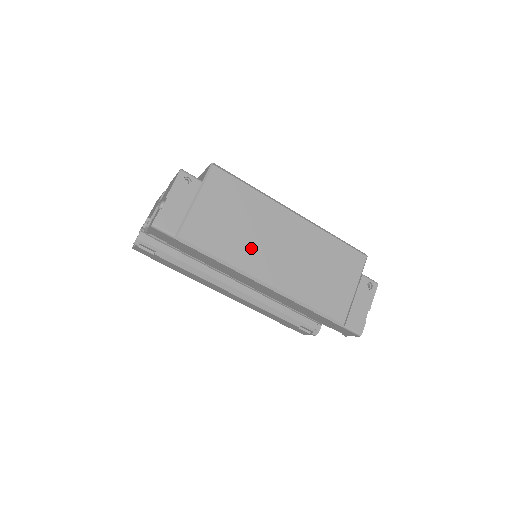
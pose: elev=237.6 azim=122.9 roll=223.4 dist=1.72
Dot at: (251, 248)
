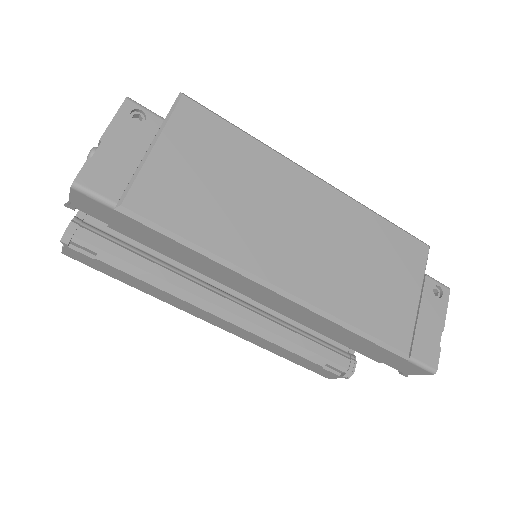
Dot at: (251, 229)
